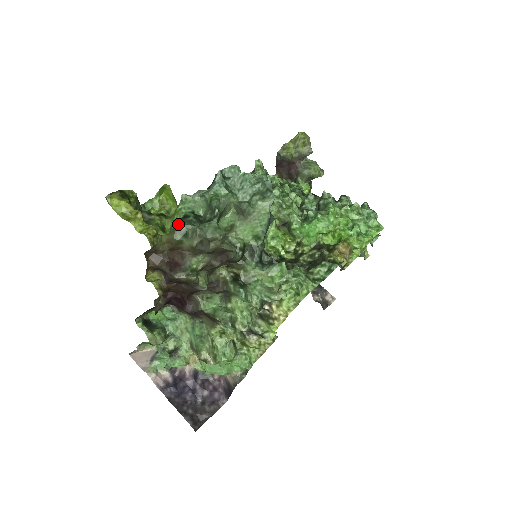
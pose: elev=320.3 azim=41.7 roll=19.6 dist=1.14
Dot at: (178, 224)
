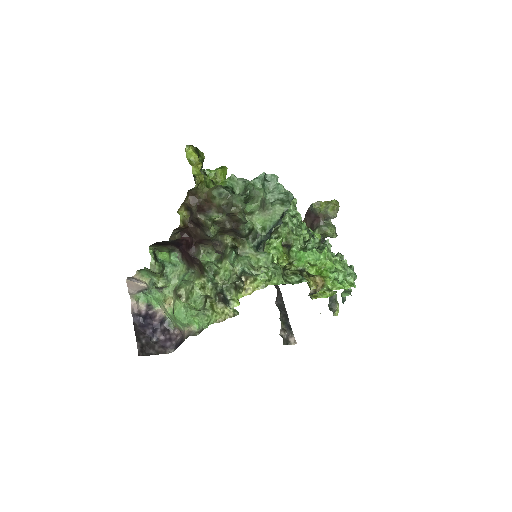
Dot at: (220, 186)
